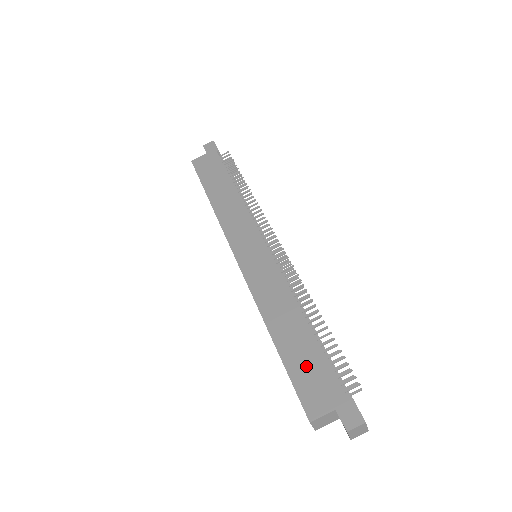
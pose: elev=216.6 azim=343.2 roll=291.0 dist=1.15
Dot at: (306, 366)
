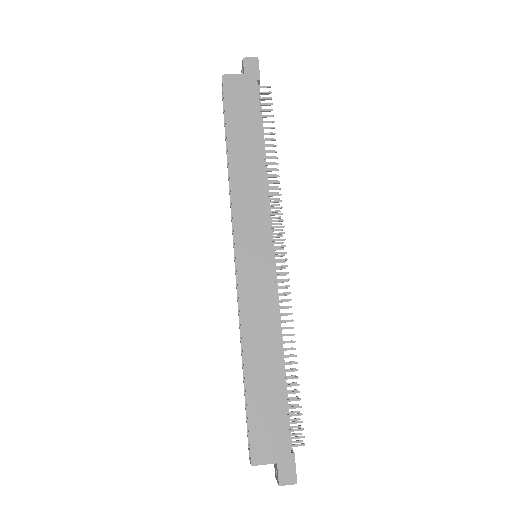
Dot at: (266, 412)
